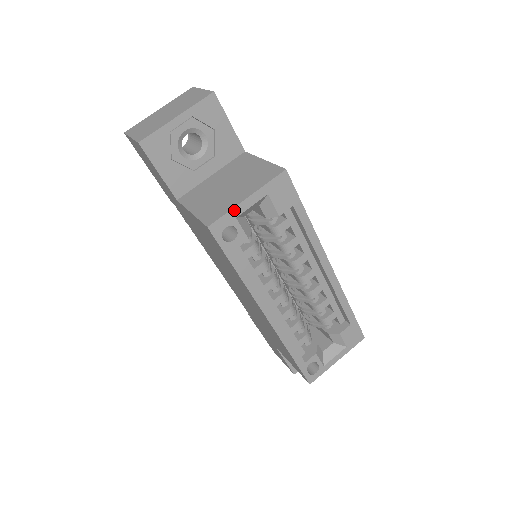
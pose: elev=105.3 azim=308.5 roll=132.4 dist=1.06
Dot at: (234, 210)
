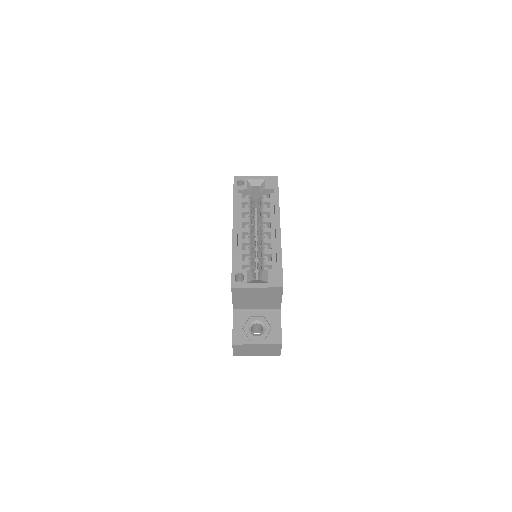
Dot at: (248, 177)
